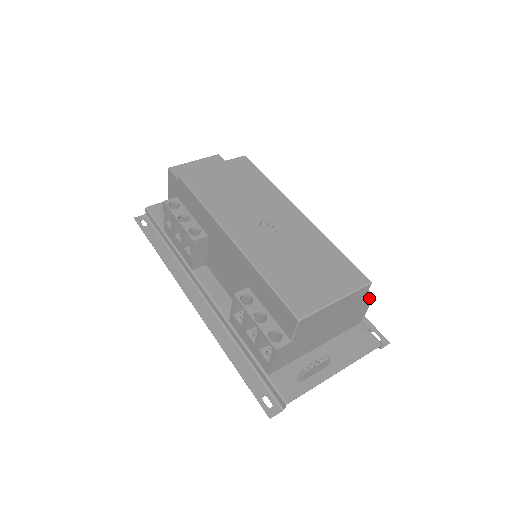
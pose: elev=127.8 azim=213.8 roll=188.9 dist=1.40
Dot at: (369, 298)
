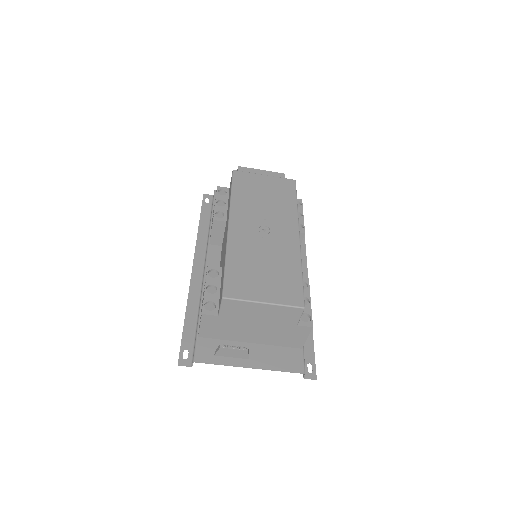
Dot at: (307, 325)
